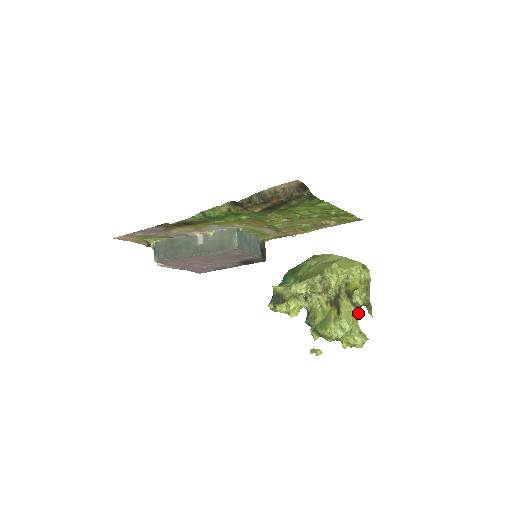
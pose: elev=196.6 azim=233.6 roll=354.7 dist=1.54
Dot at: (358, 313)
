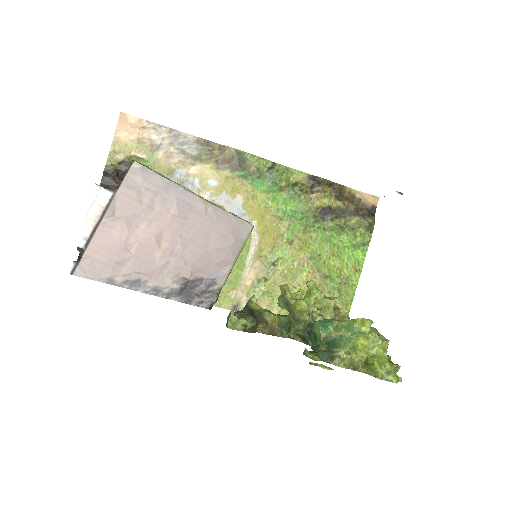
Dot at: occluded
